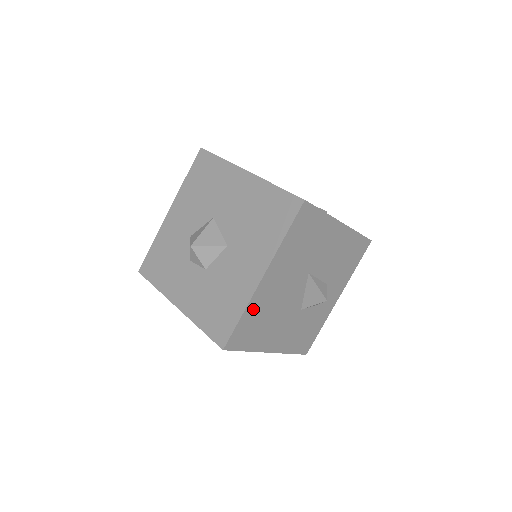
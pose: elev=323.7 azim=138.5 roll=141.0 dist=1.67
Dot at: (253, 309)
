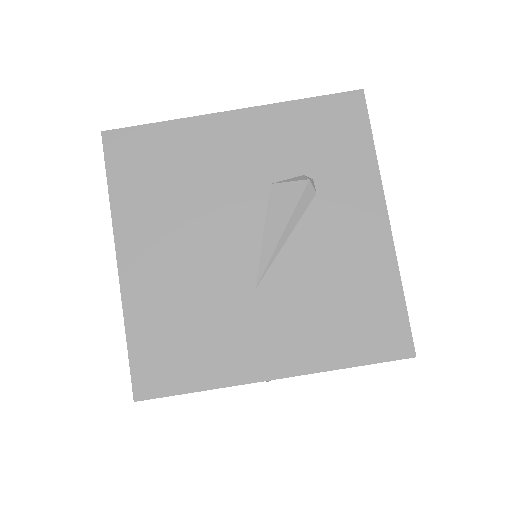
Dot at: occluded
